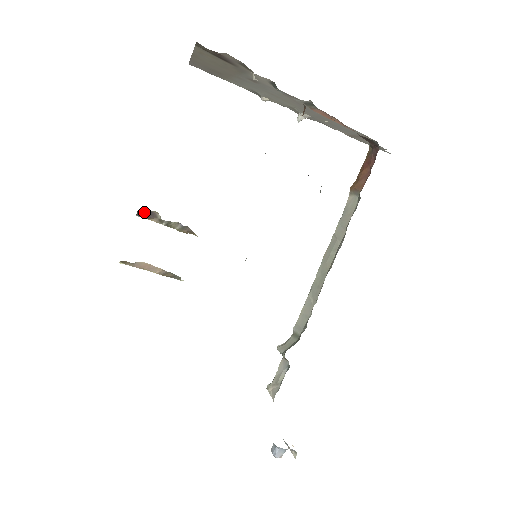
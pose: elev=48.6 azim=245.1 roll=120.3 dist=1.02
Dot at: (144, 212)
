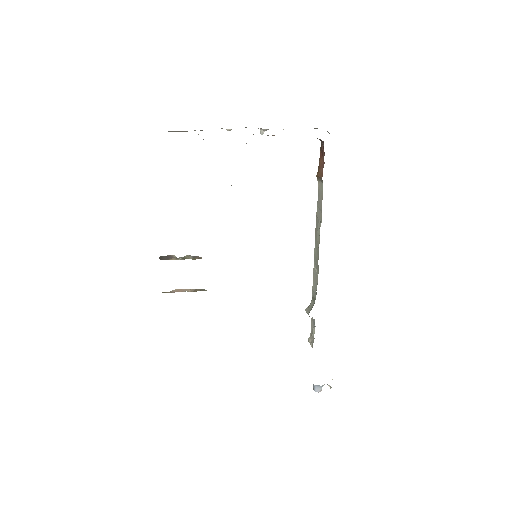
Dot at: (164, 257)
